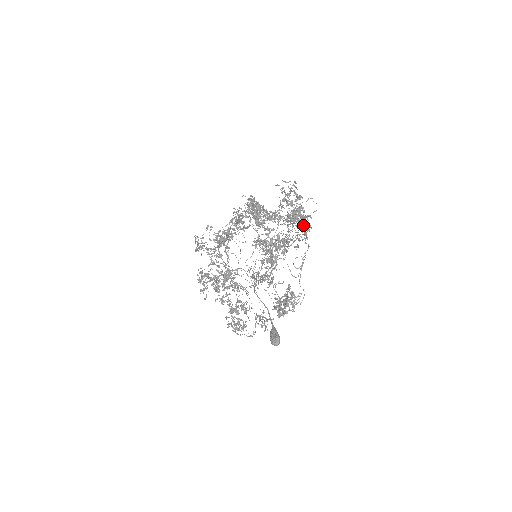
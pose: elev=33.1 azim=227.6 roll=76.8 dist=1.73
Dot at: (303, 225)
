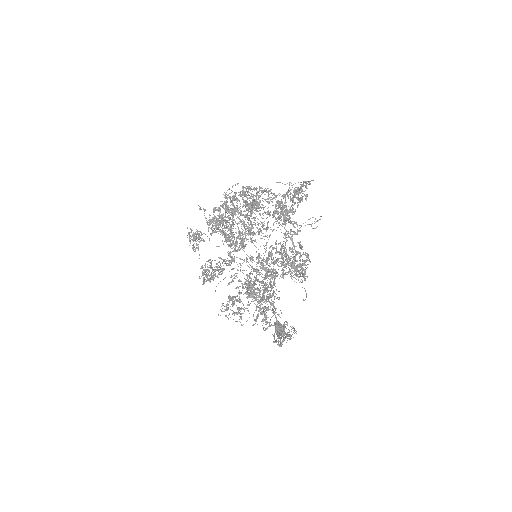
Dot at: (298, 279)
